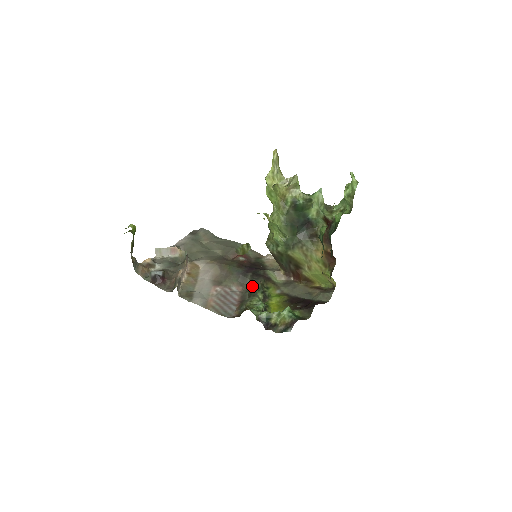
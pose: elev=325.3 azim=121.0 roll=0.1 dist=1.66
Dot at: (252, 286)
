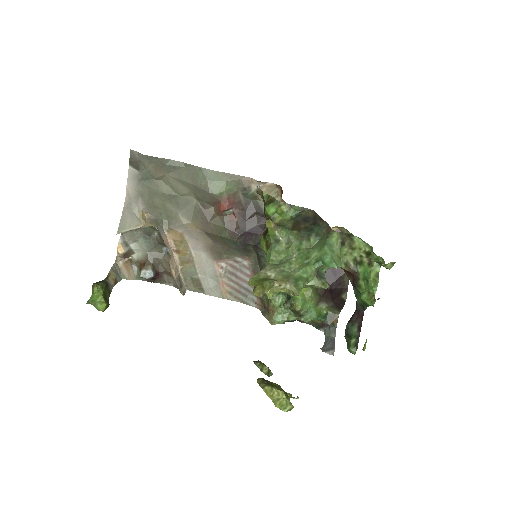
Dot at: (261, 265)
